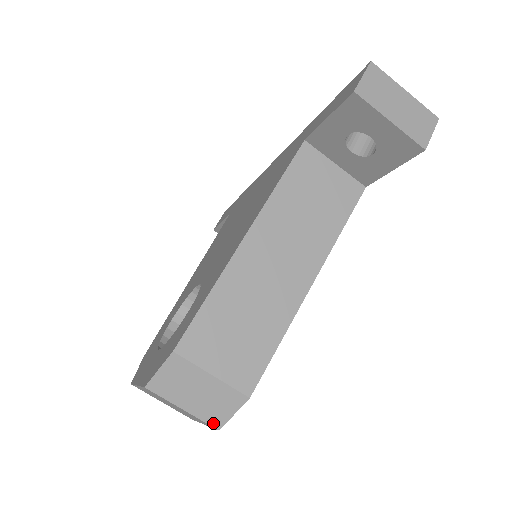
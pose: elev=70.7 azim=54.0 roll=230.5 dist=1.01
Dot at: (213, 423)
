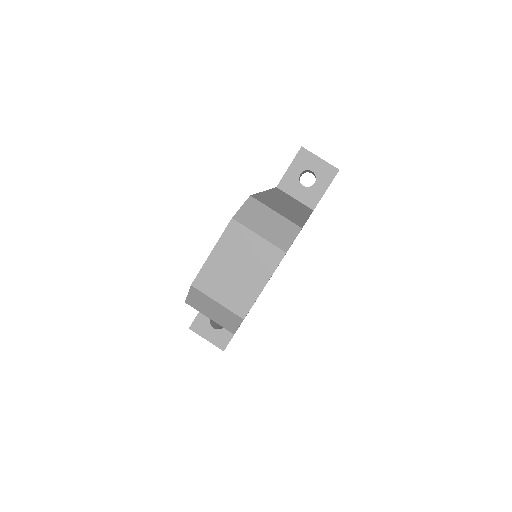
Dot at: (281, 247)
